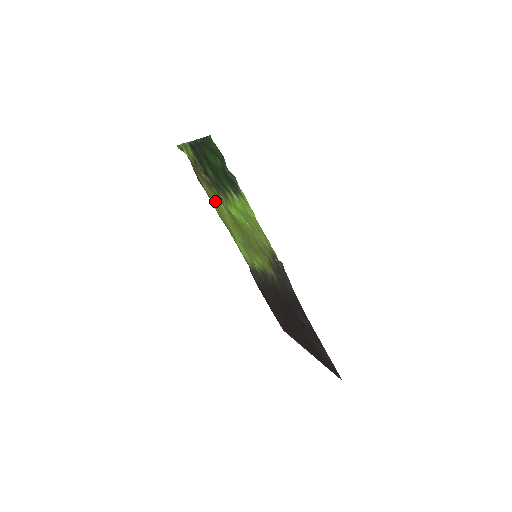
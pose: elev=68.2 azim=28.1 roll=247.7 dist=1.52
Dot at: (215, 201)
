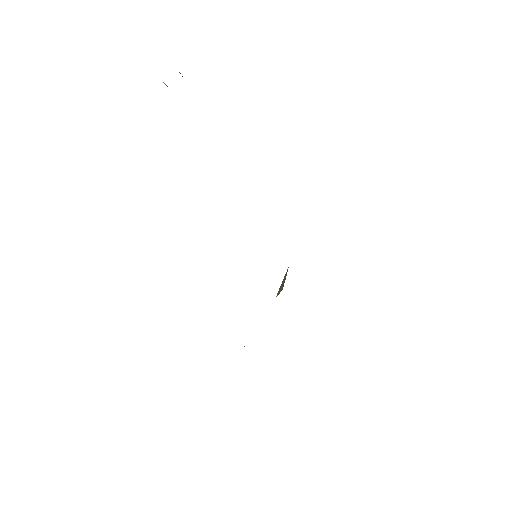
Dot at: occluded
